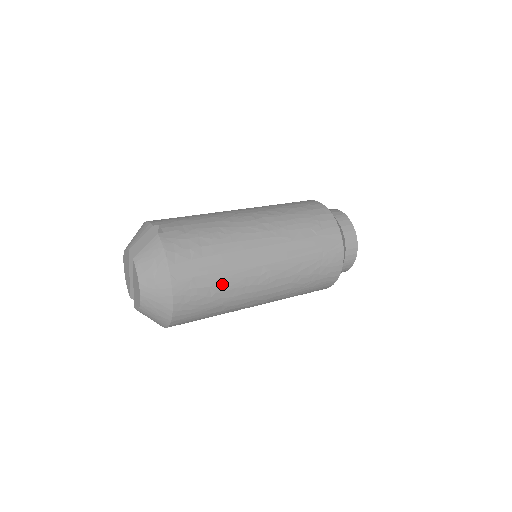
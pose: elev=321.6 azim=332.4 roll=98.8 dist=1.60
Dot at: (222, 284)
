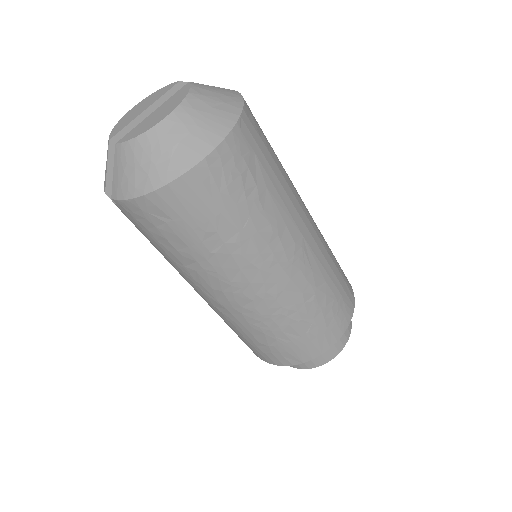
Dot at: (266, 200)
